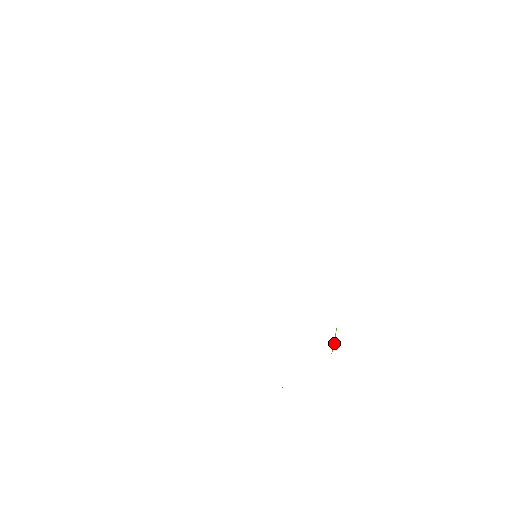
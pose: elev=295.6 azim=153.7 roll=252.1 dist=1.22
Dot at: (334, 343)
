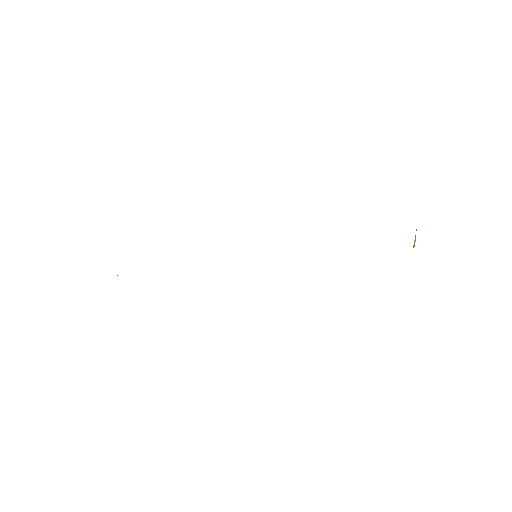
Dot at: (414, 241)
